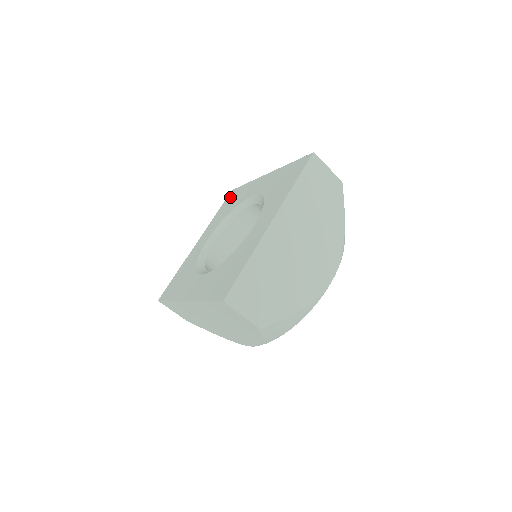
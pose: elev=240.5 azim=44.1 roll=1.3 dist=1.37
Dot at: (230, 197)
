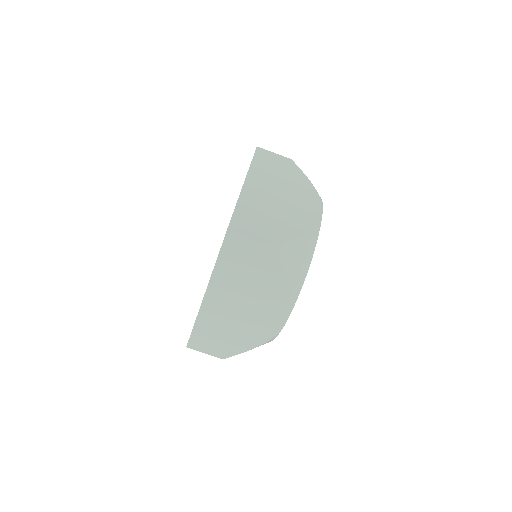
Dot at: occluded
